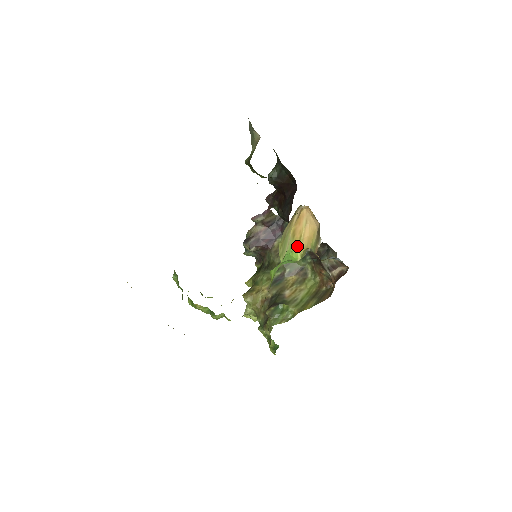
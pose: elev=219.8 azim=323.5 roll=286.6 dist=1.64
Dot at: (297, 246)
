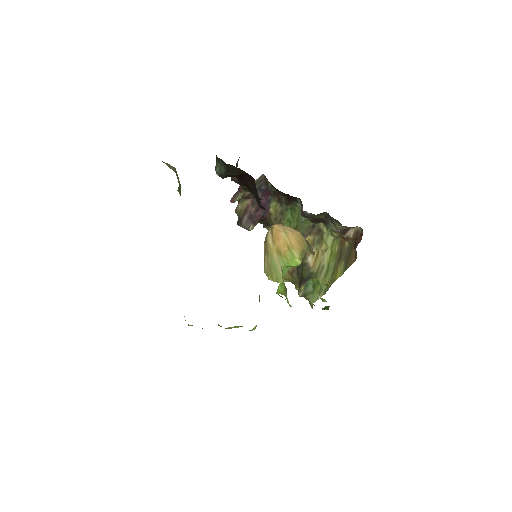
Dot at: (290, 256)
